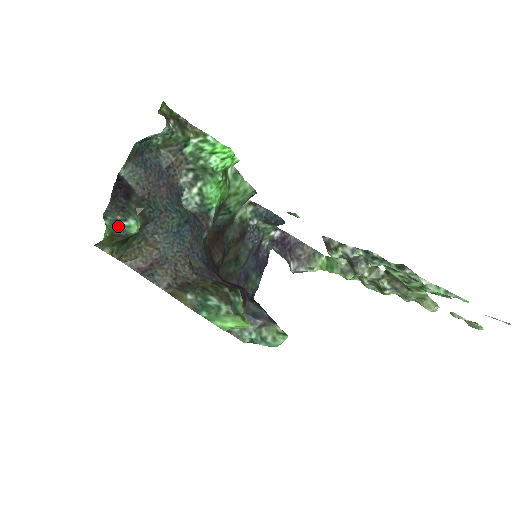
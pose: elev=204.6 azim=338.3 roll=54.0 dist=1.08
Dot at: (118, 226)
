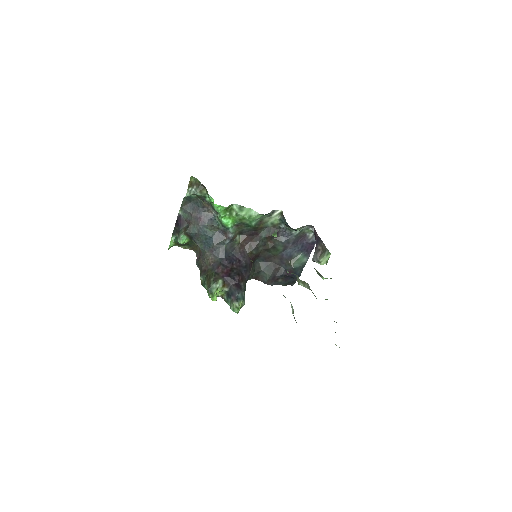
Dot at: (176, 240)
